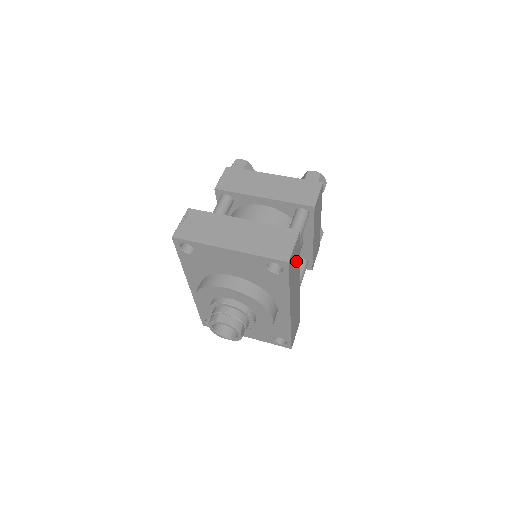
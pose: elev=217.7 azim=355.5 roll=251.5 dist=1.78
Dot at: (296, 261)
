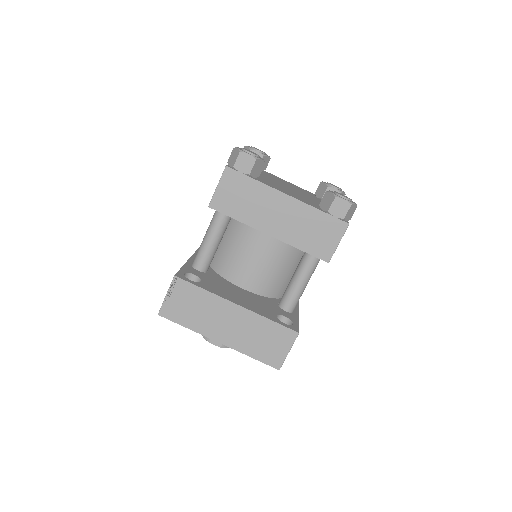
Dot at: occluded
